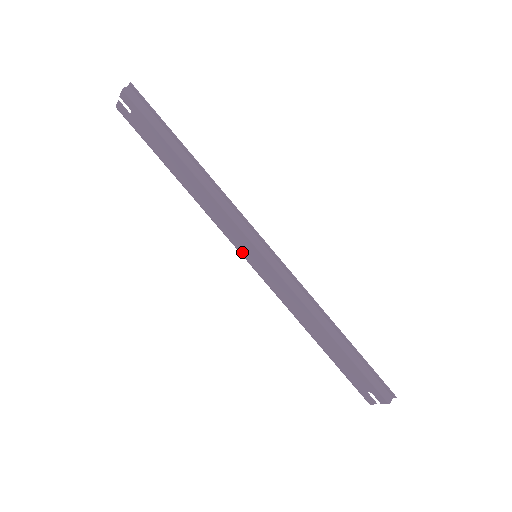
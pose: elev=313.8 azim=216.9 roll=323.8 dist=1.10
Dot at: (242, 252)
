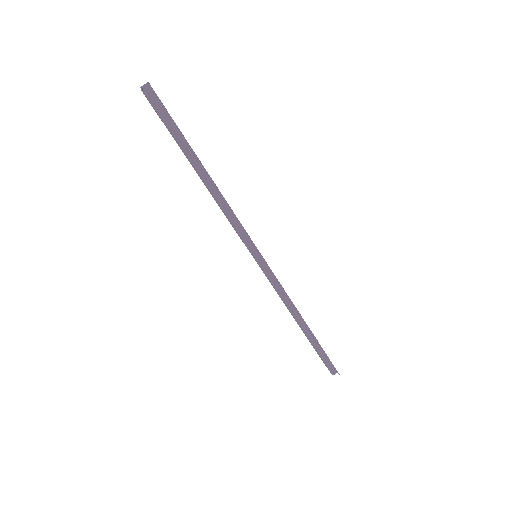
Dot at: occluded
